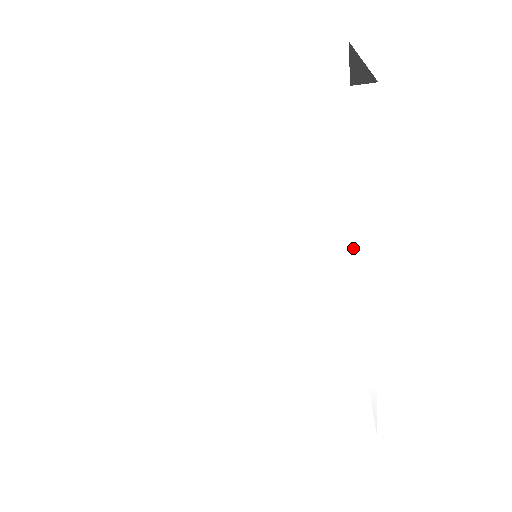
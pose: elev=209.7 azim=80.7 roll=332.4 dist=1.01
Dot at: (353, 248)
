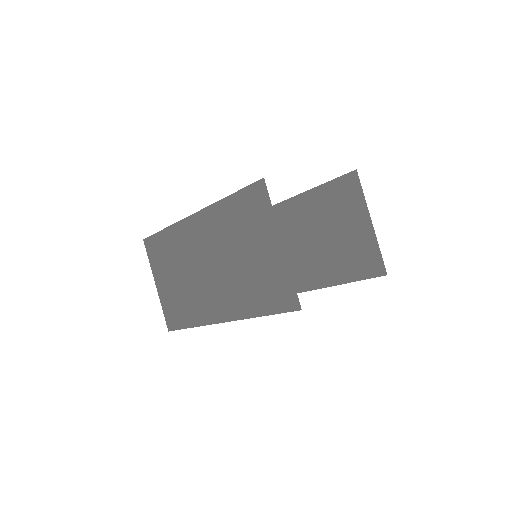
Dot at: occluded
